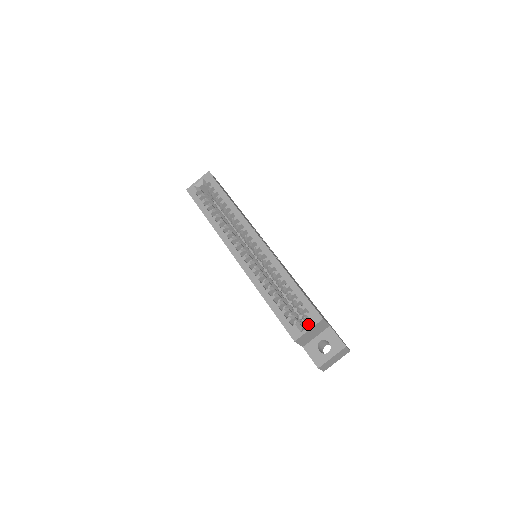
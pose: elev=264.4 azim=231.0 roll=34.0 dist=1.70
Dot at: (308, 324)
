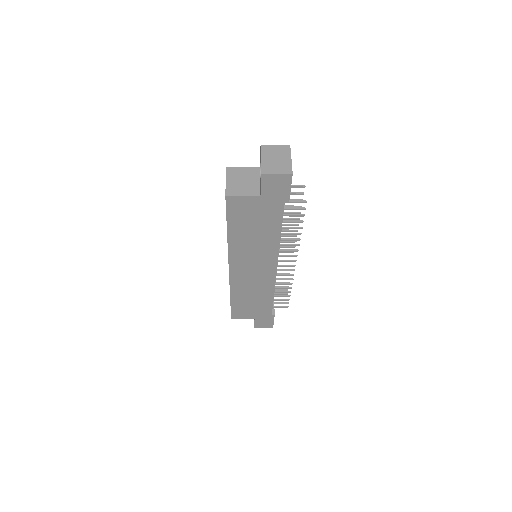
Dot at: occluded
